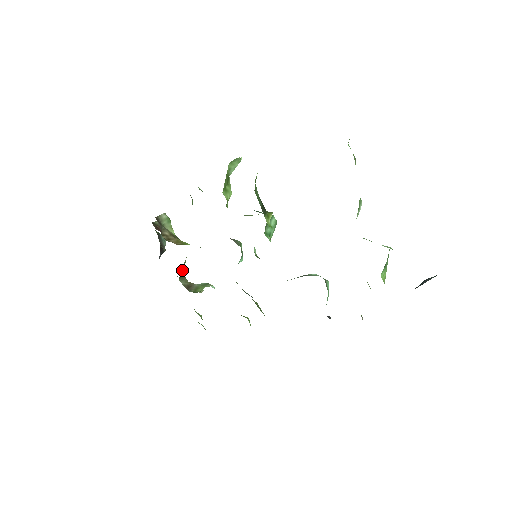
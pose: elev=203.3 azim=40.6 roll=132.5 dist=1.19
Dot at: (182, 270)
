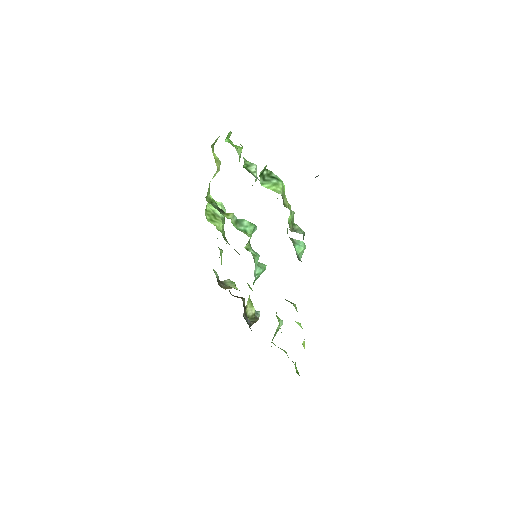
Dot at: (251, 313)
